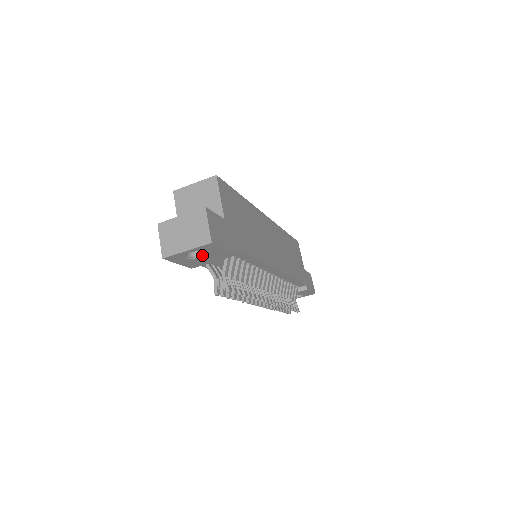
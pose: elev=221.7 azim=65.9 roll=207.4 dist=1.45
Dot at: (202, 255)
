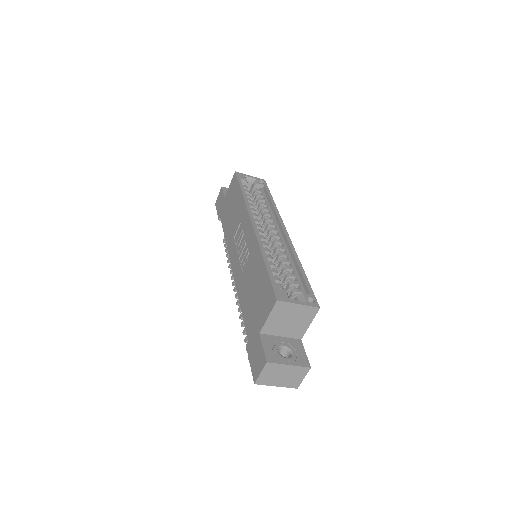
Dot at: occluded
